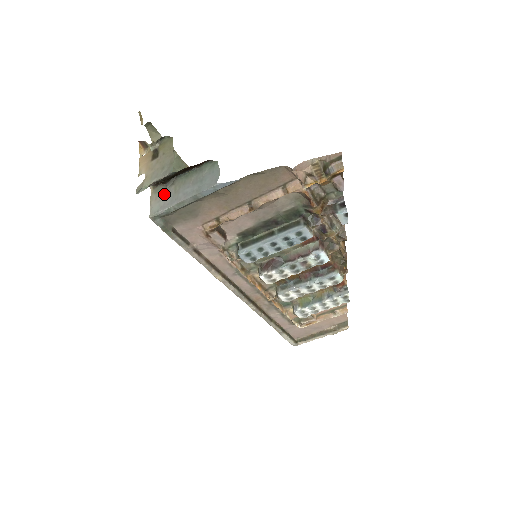
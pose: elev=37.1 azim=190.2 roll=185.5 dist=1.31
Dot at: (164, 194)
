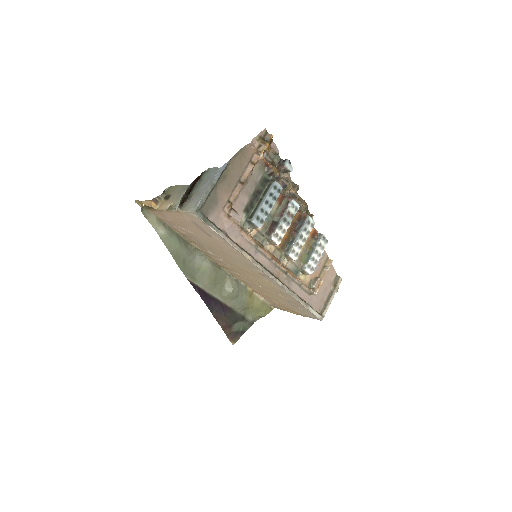
Dot at: (191, 202)
